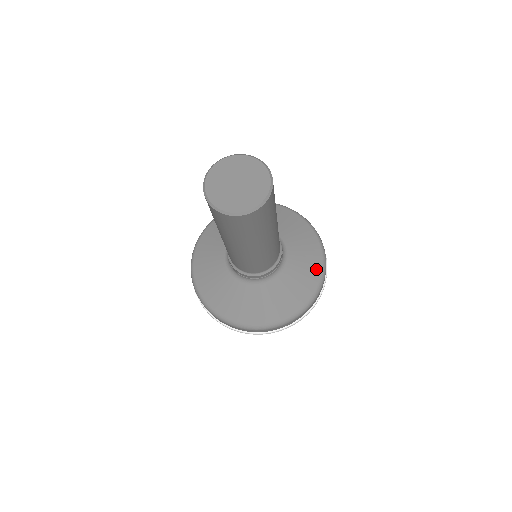
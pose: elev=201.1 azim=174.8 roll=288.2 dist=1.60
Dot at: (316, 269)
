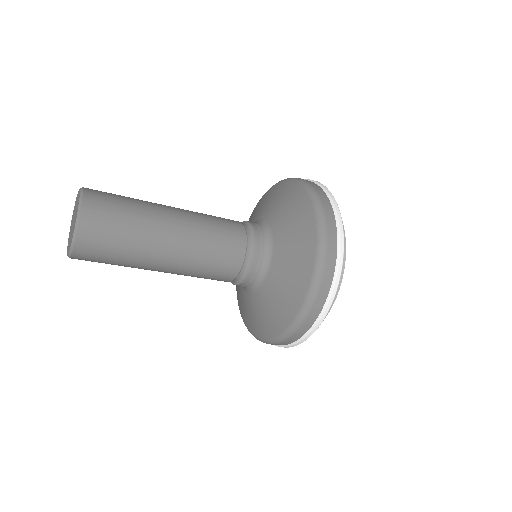
Dot at: (302, 281)
